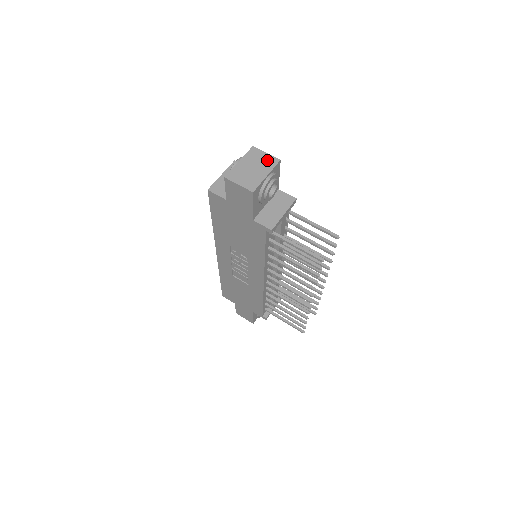
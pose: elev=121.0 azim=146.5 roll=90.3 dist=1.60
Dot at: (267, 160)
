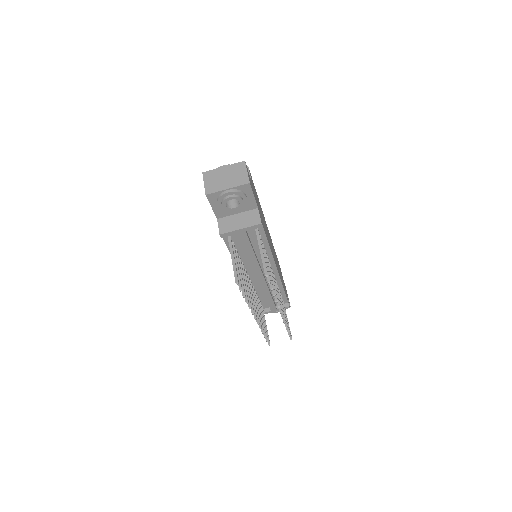
Dot at: (241, 177)
